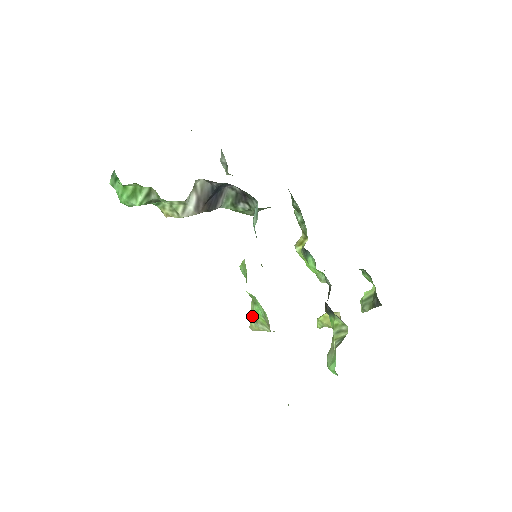
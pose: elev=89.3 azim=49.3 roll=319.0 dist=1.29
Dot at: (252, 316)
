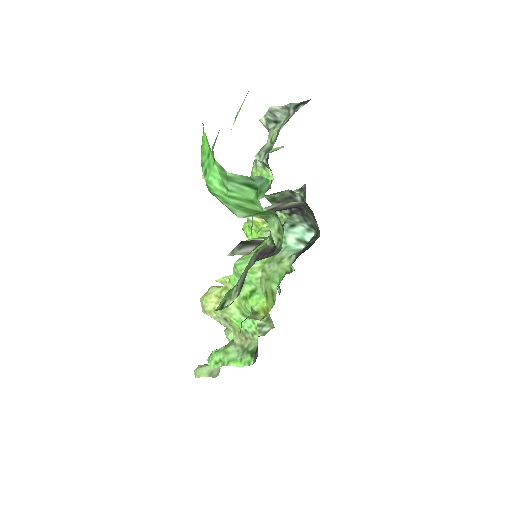
Dot at: (225, 314)
